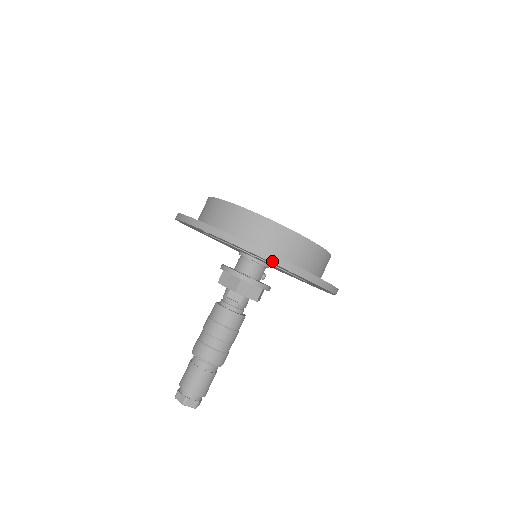
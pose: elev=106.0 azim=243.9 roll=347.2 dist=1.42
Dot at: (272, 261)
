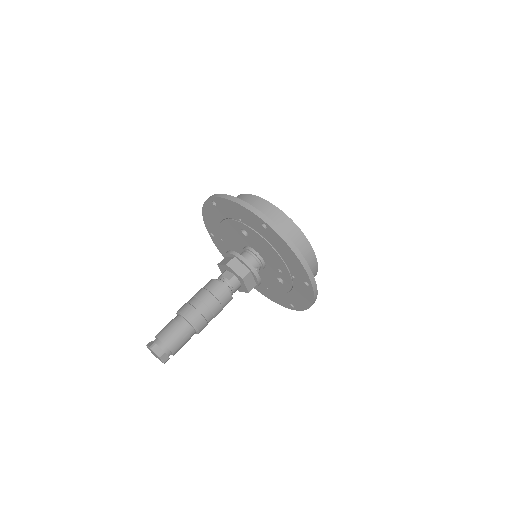
Dot at: (250, 210)
